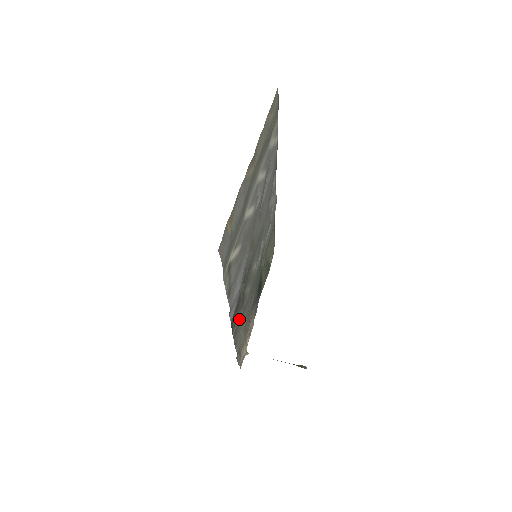
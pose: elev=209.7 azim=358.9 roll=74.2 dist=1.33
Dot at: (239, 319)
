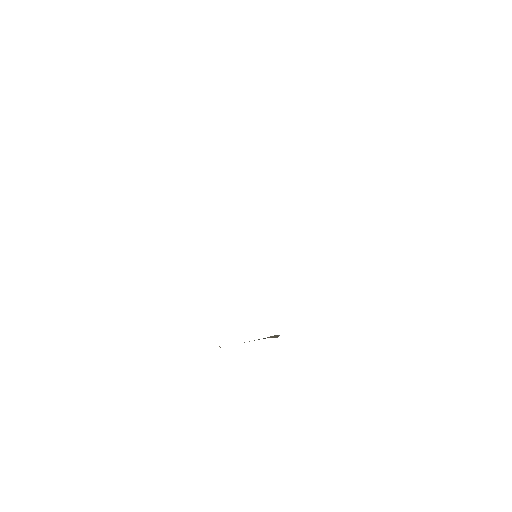
Dot at: occluded
